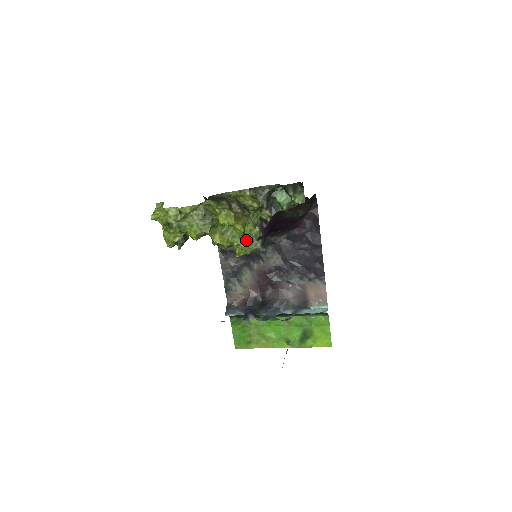
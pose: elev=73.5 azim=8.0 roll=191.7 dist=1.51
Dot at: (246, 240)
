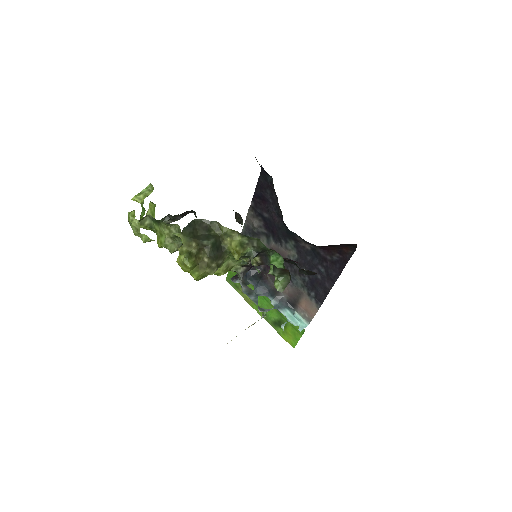
Dot at: occluded
